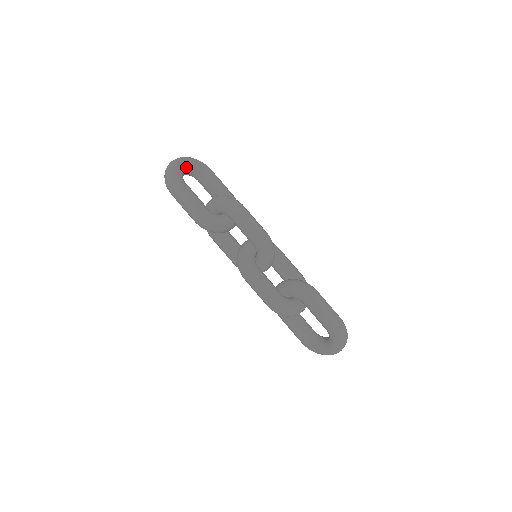
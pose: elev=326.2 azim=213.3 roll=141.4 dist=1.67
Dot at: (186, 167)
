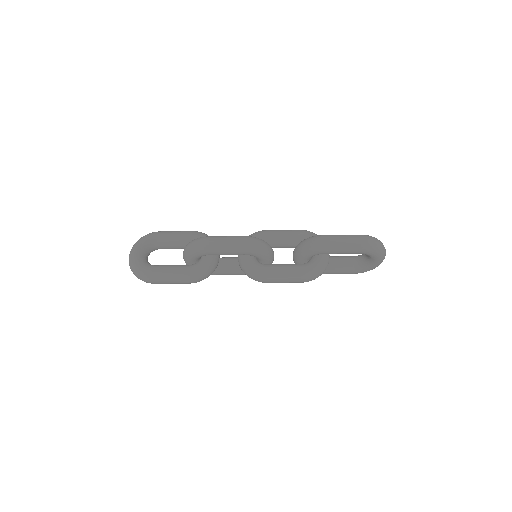
Dot at: (142, 253)
